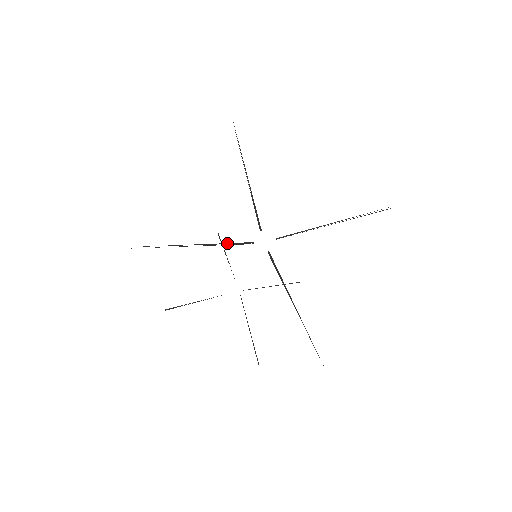
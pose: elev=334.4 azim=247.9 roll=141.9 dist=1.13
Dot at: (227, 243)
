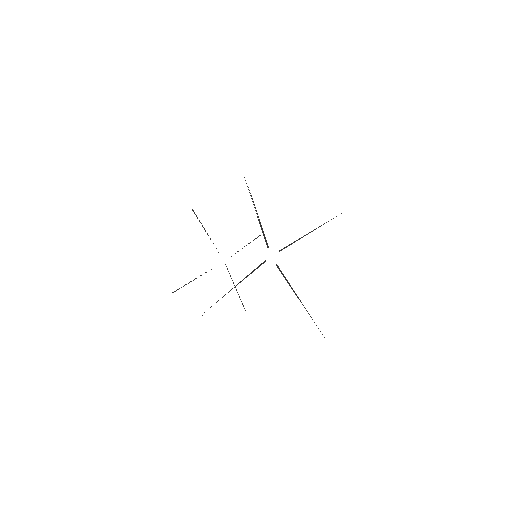
Dot at: (253, 271)
